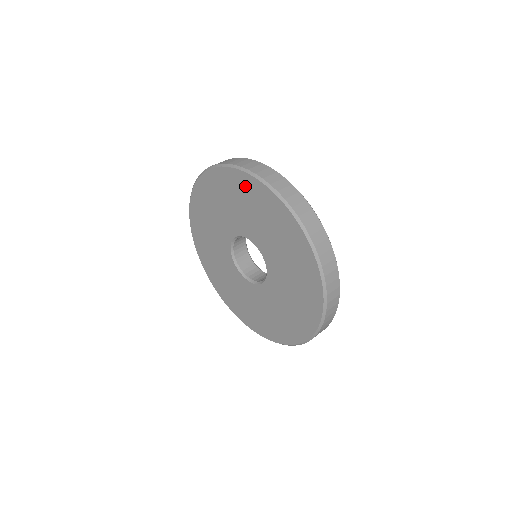
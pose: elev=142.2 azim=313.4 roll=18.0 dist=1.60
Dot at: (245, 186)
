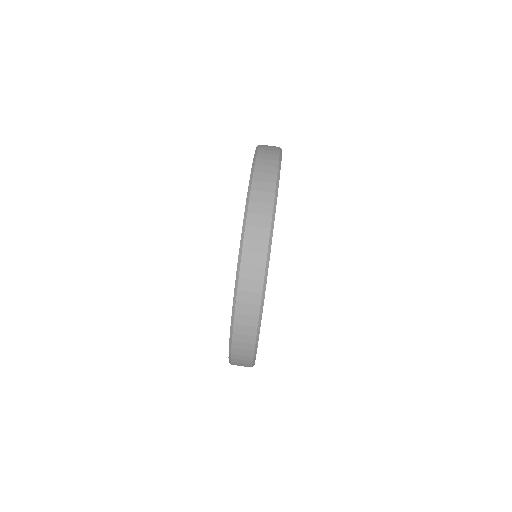
Dot at: occluded
